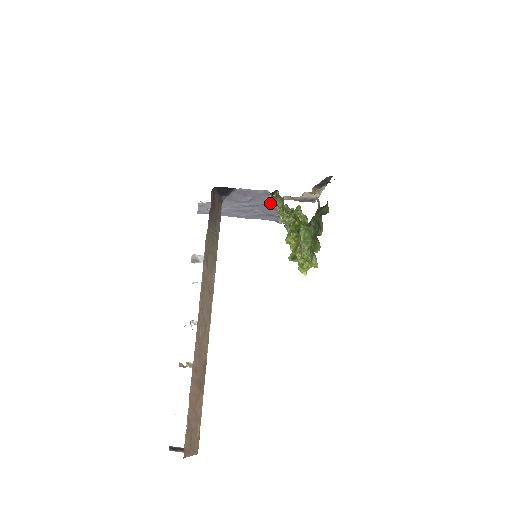
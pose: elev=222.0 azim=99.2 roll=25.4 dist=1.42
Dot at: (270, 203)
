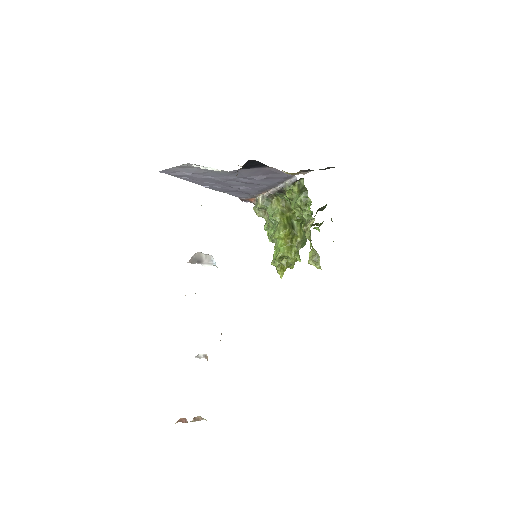
Dot at: (272, 185)
